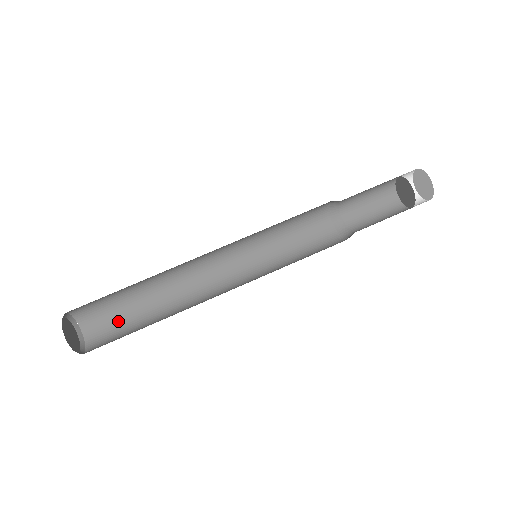
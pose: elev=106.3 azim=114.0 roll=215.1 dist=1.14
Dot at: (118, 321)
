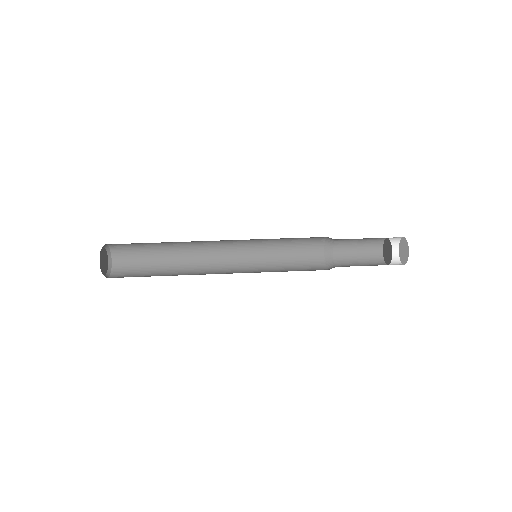
Dot at: occluded
